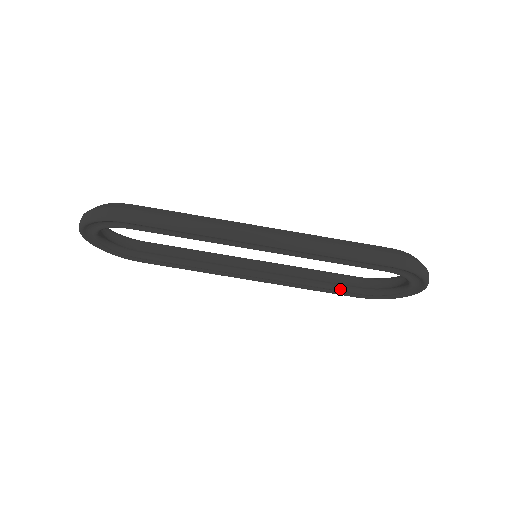
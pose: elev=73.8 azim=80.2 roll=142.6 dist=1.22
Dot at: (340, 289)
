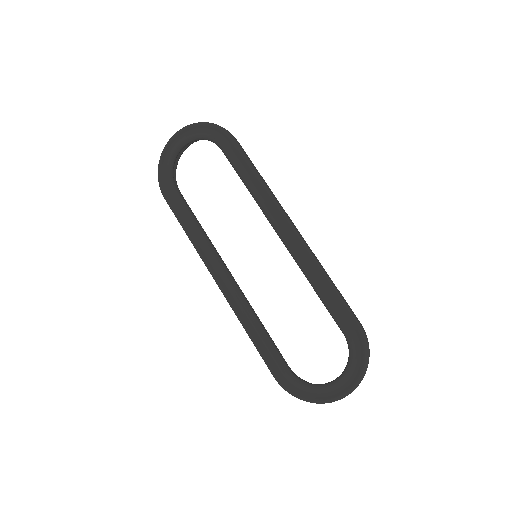
Dot at: (276, 350)
